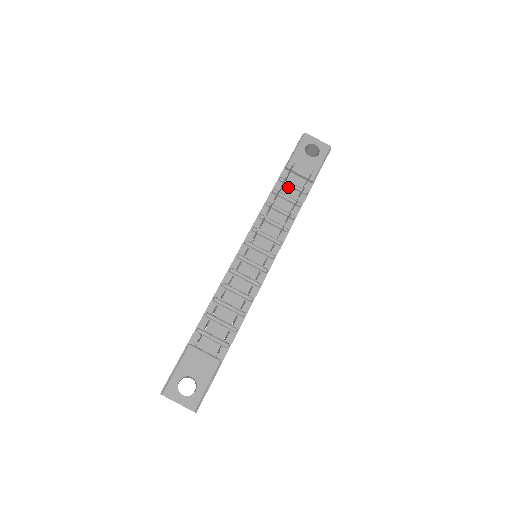
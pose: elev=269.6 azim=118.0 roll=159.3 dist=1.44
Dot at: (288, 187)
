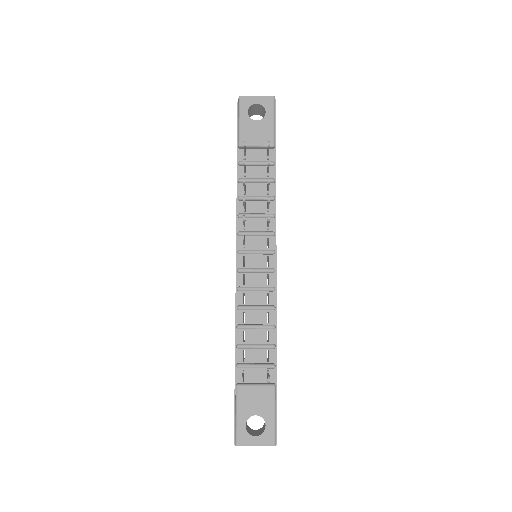
Dot at: (252, 167)
